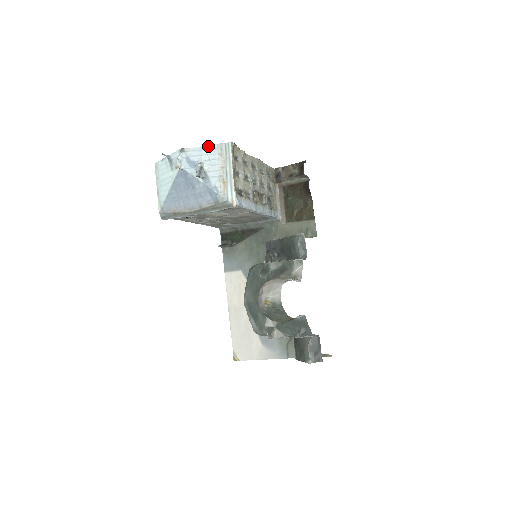
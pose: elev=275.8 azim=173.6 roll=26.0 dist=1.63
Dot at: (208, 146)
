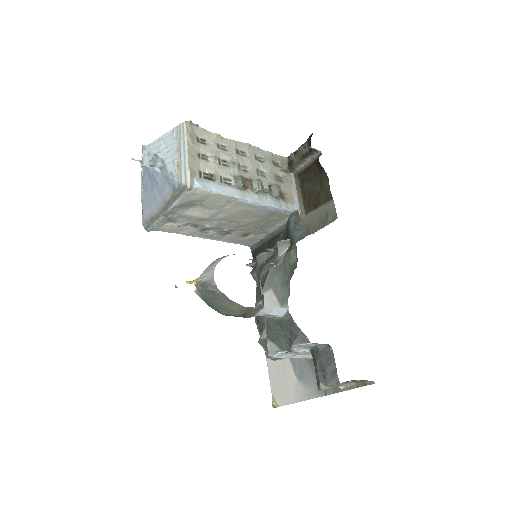
Dot at: (166, 134)
